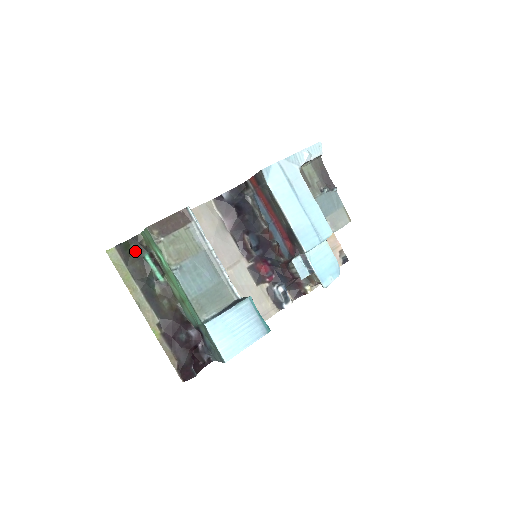
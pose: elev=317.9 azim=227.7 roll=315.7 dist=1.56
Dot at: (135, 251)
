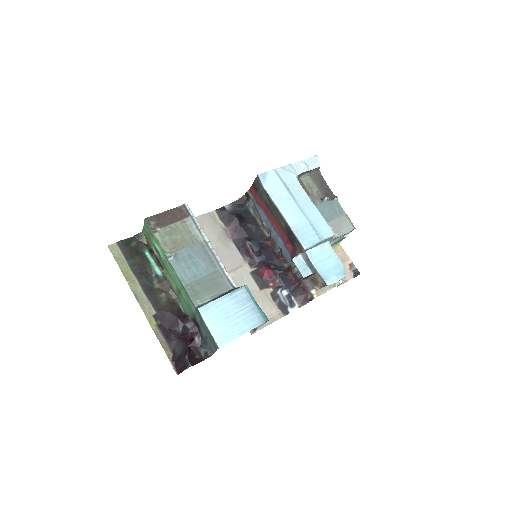
Dot at: (136, 248)
